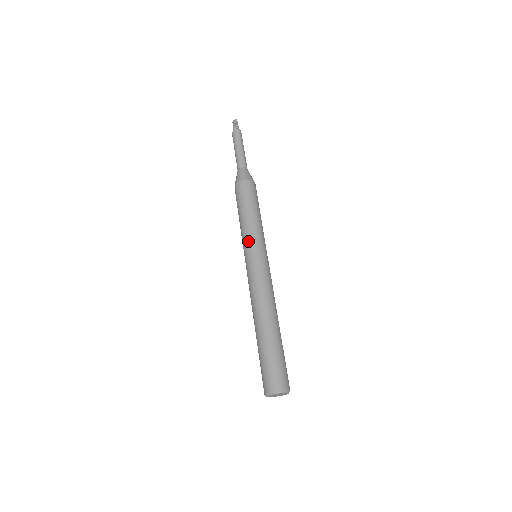
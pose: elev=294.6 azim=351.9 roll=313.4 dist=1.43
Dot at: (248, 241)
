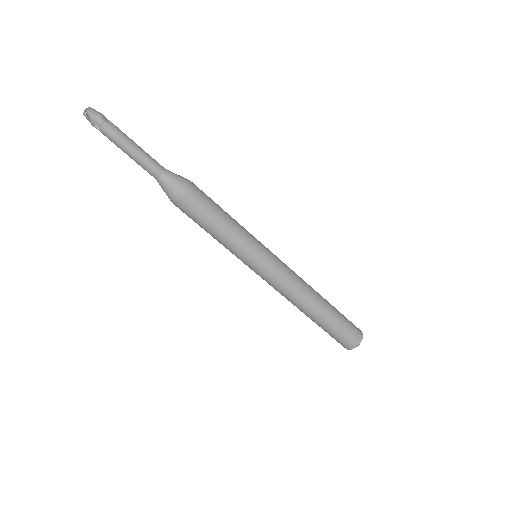
Dot at: occluded
